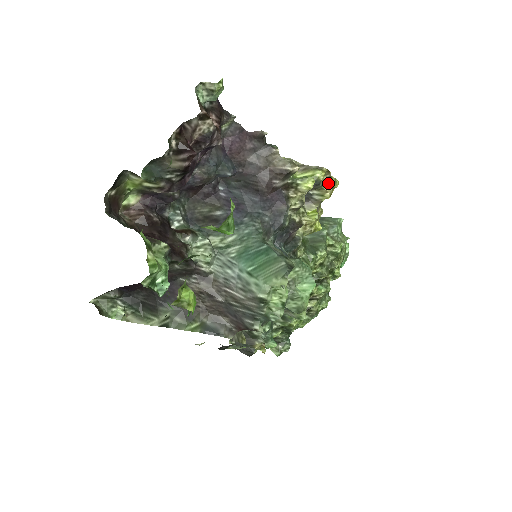
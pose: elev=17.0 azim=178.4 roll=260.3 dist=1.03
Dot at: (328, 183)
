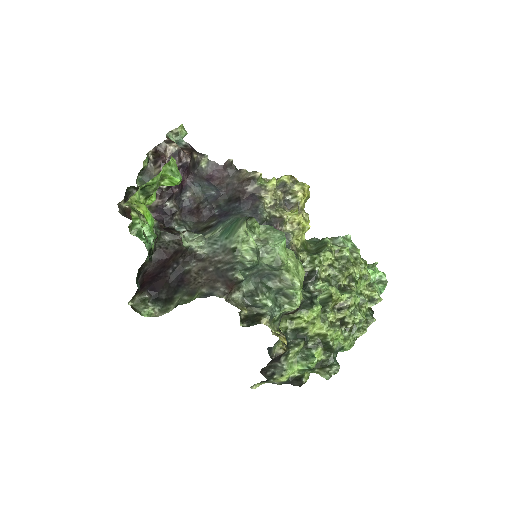
Dot at: (296, 185)
